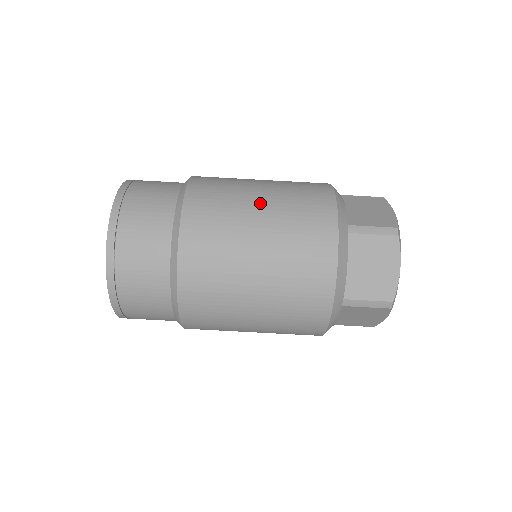
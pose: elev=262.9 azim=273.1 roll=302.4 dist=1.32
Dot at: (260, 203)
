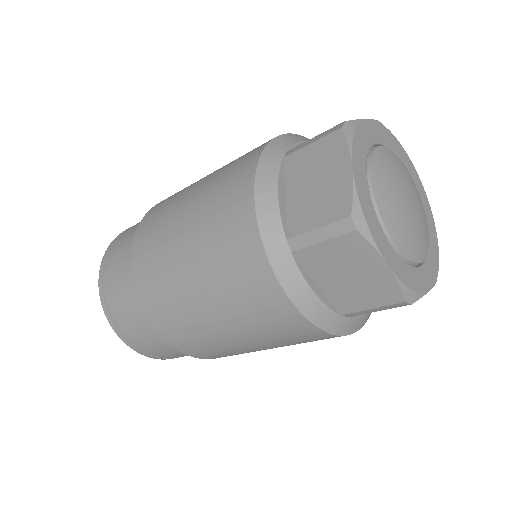
Dot at: (243, 343)
